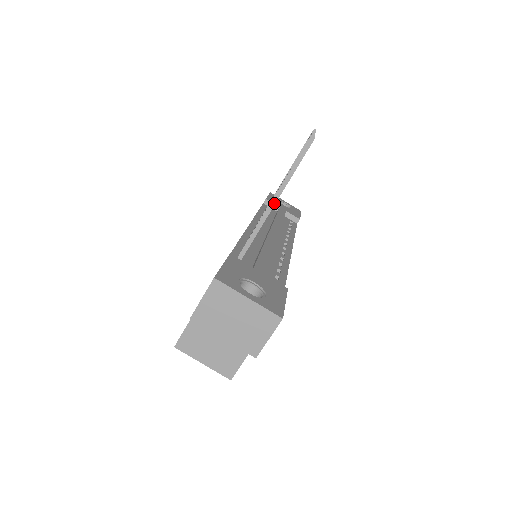
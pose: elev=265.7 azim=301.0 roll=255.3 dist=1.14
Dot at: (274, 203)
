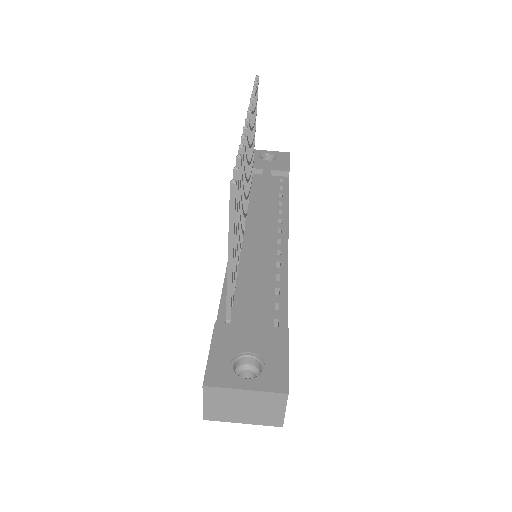
Dot at: (231, 259)
